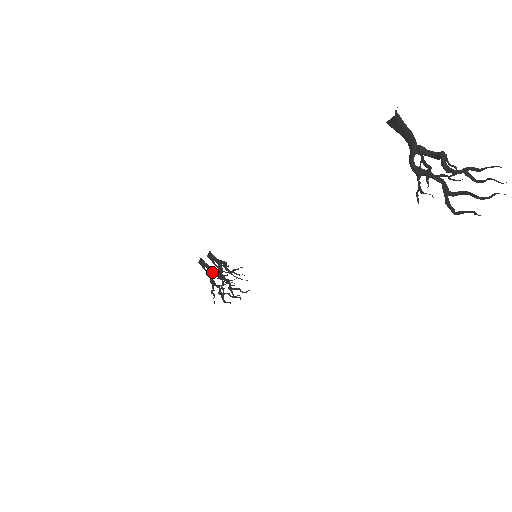
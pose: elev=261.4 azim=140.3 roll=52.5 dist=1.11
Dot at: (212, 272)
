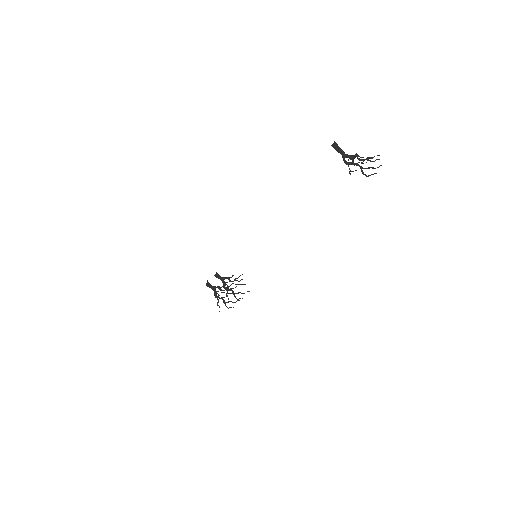
Dot at: occluded
